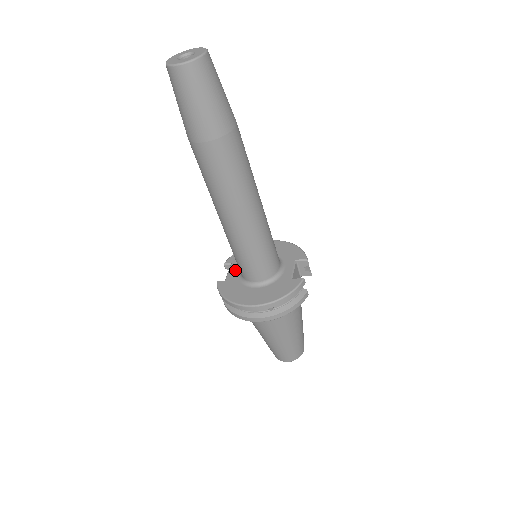
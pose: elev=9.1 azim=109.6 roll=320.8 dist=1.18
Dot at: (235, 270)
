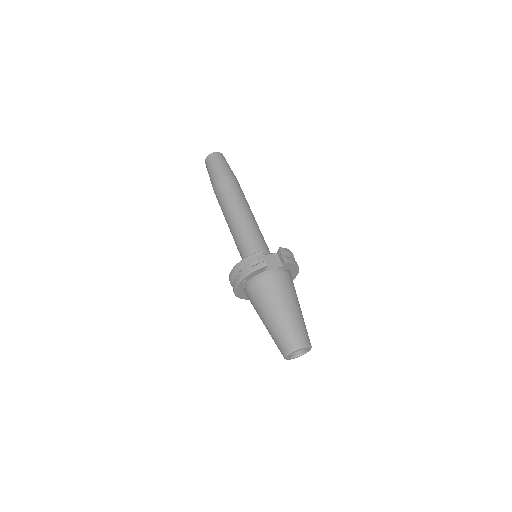
Dot at: occluded
